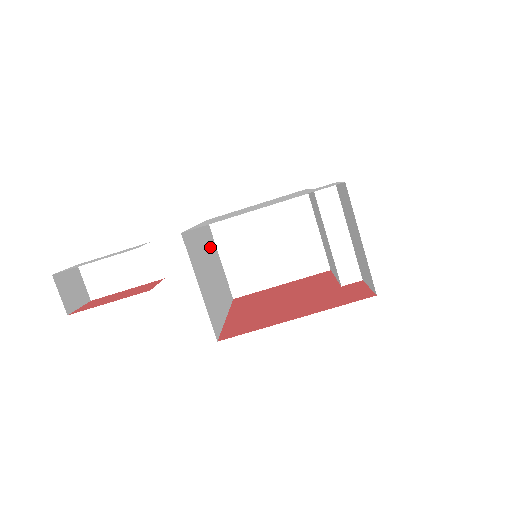
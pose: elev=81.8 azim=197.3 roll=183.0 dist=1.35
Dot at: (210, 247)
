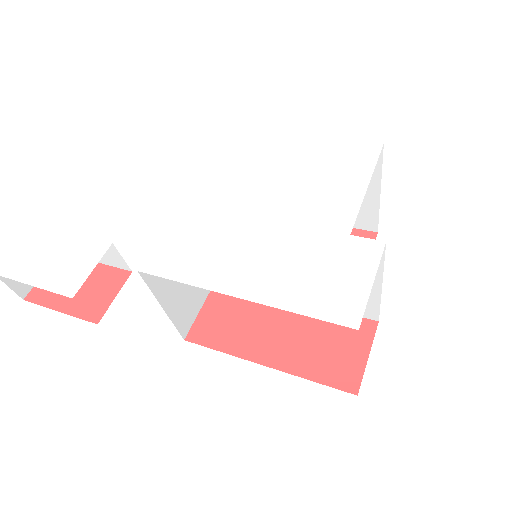
Dot at: occluded
